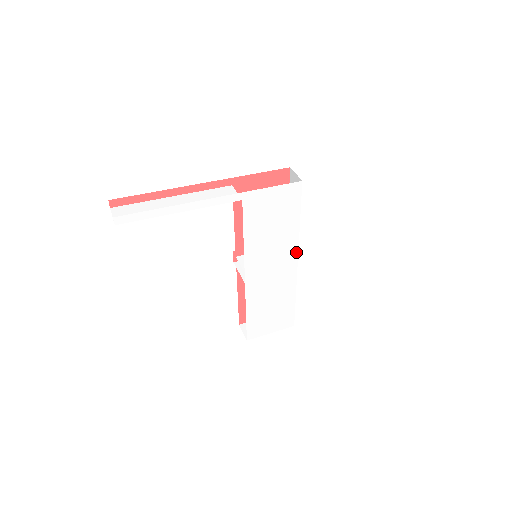
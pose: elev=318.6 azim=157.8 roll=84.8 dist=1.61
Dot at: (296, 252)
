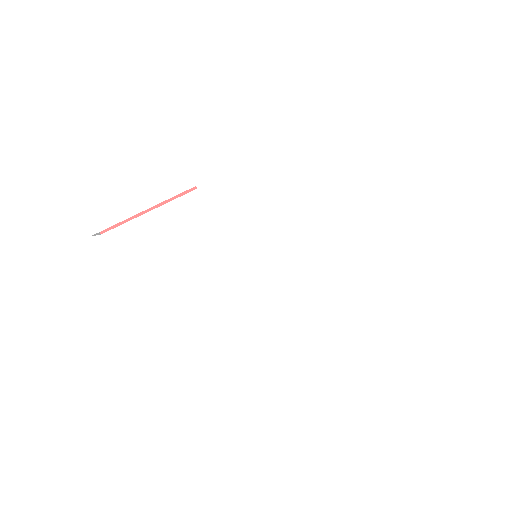
Dot at: (292, 235)
